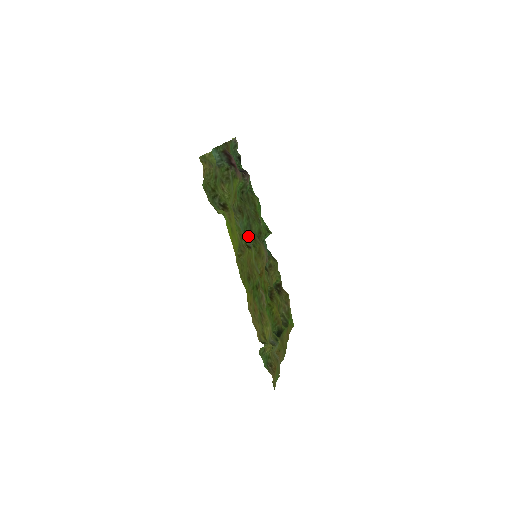
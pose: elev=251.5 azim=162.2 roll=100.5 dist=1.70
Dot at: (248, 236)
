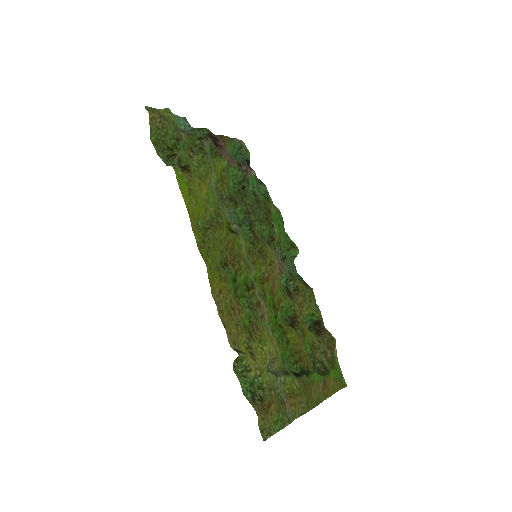
Dot at: (245, 231)
